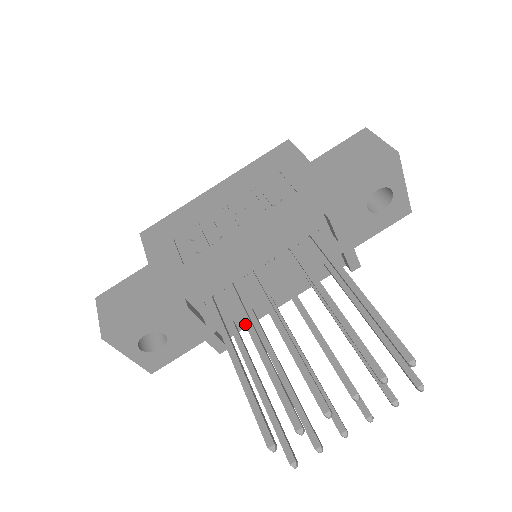
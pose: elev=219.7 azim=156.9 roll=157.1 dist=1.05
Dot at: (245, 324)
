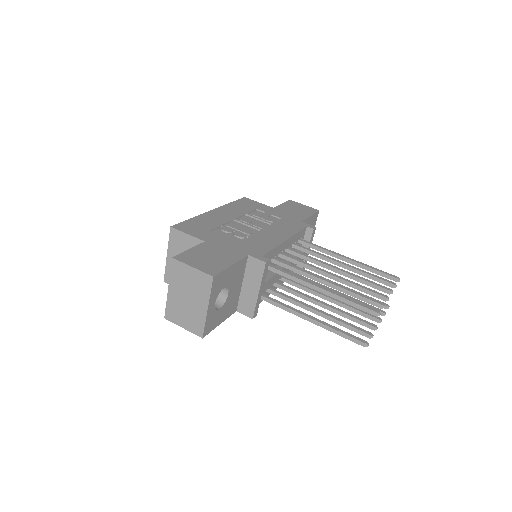
Dot at: (306, 272)
